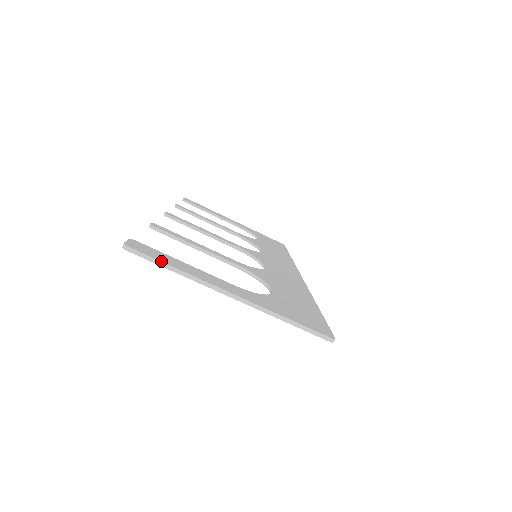
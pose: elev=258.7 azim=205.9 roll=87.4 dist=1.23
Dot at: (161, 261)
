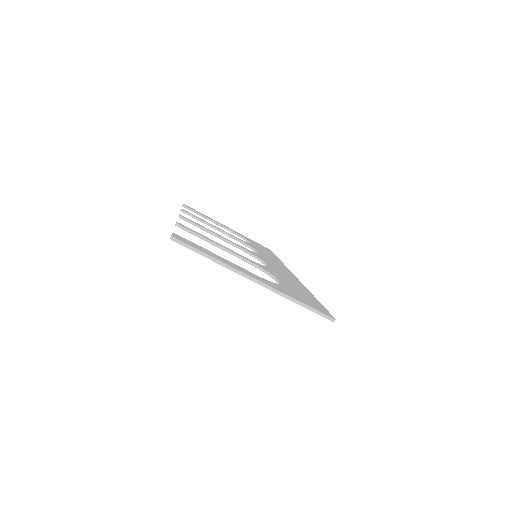
Dot at: (202, 251)
